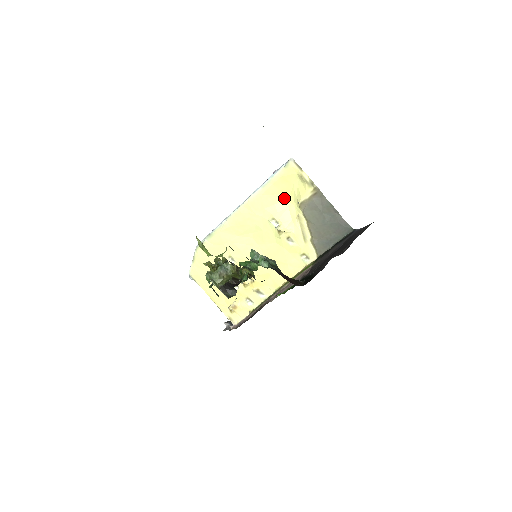
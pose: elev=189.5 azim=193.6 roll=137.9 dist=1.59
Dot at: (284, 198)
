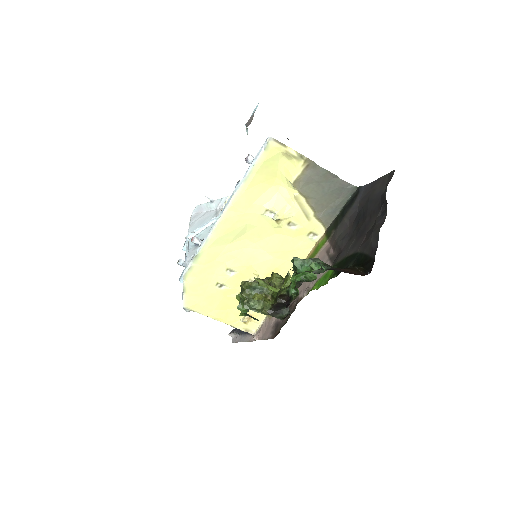
Dot at: (270, 183)
